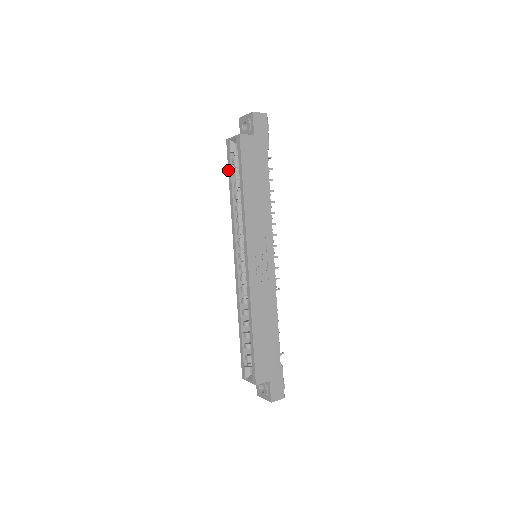
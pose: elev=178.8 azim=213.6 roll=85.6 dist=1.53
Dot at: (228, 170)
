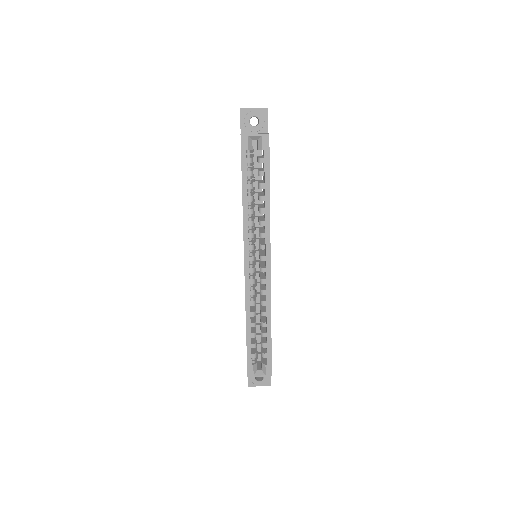
Dot at: (242, 169)
